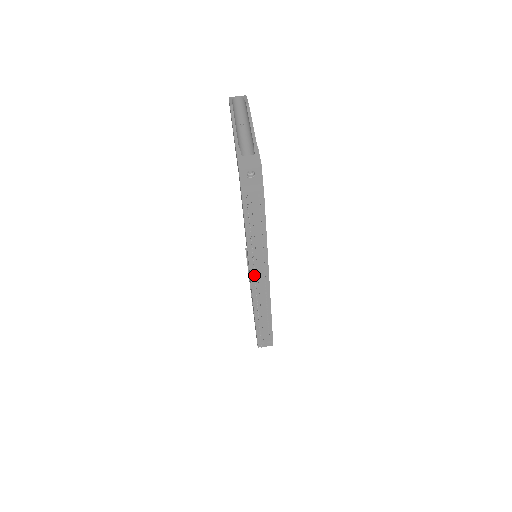
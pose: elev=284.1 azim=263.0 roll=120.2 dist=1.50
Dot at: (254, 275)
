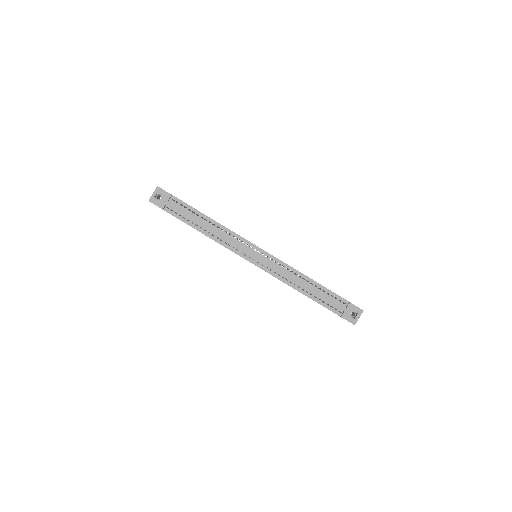
Dot at: occluded
